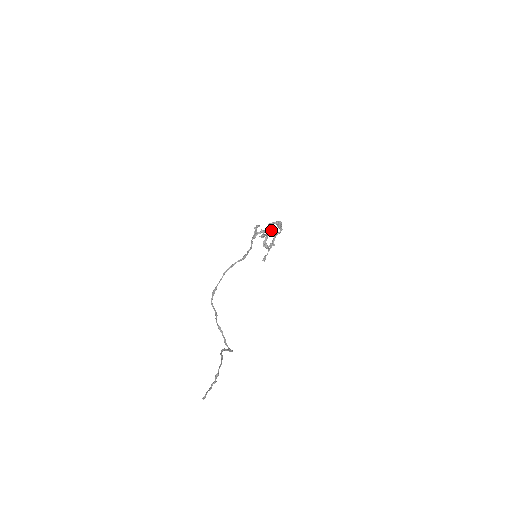
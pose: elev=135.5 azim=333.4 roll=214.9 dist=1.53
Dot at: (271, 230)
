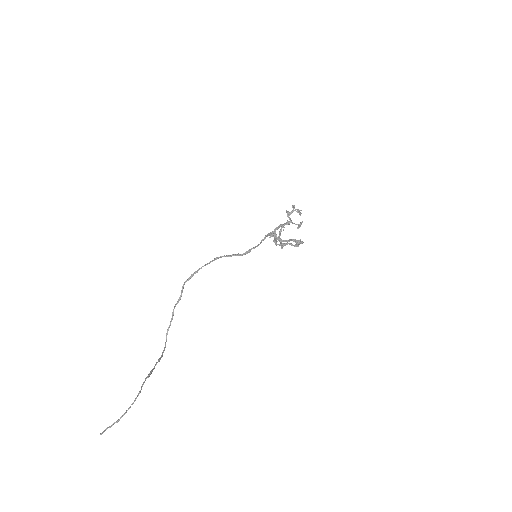
Dot at: (300, 214)
